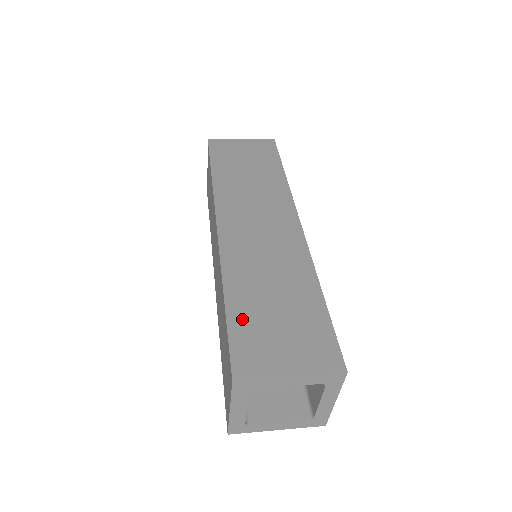
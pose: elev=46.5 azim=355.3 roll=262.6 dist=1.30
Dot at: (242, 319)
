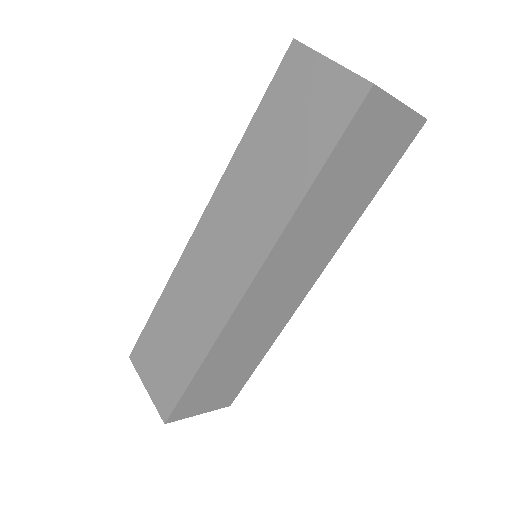
Dot at: (153, 328)
